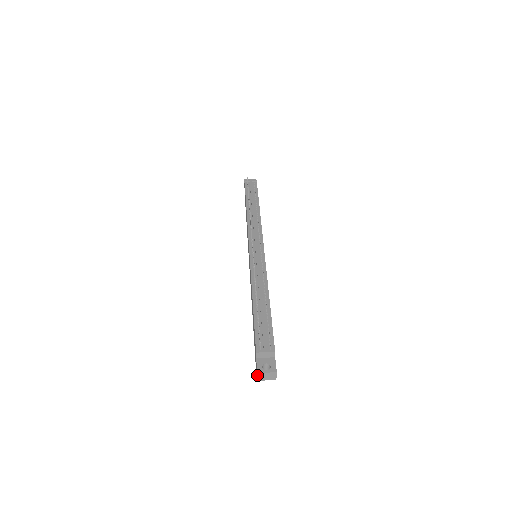
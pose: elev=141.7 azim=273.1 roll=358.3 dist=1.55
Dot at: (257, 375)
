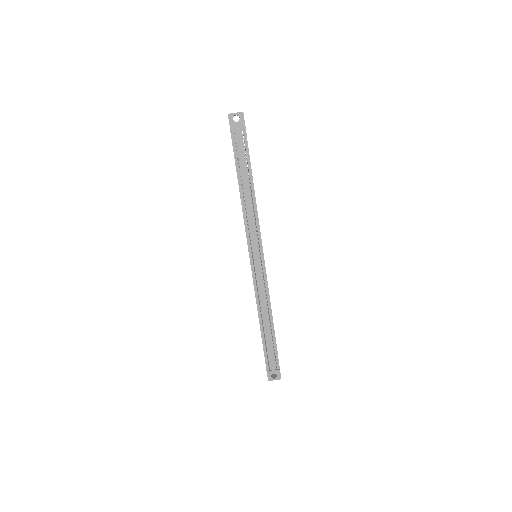
Dot at: (268, 380)
